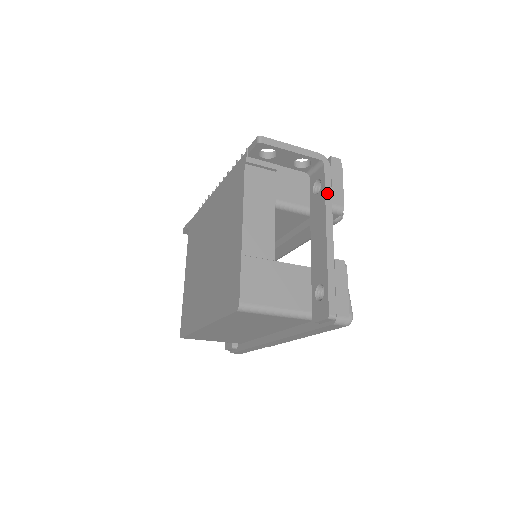
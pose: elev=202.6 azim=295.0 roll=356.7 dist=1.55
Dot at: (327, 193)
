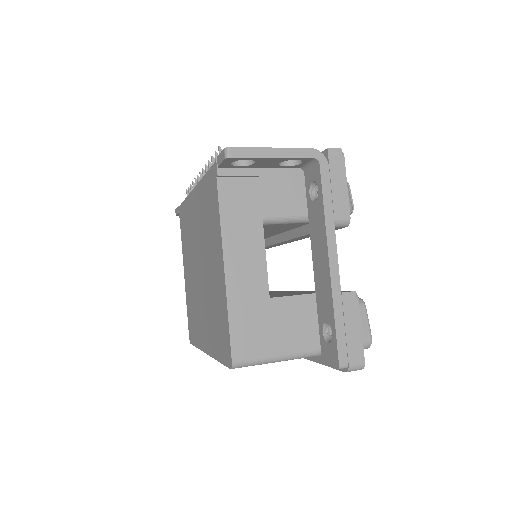
Dot at: (326, 204)
